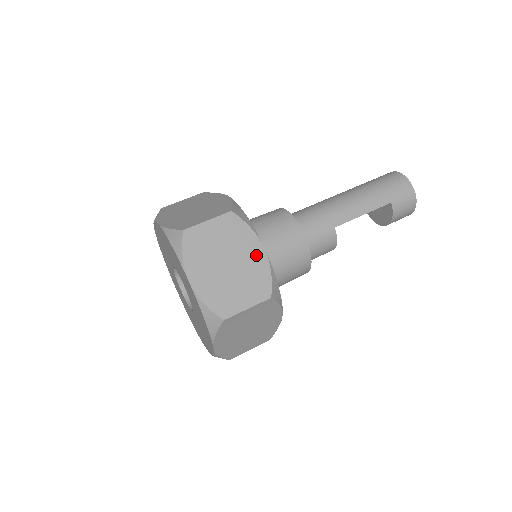
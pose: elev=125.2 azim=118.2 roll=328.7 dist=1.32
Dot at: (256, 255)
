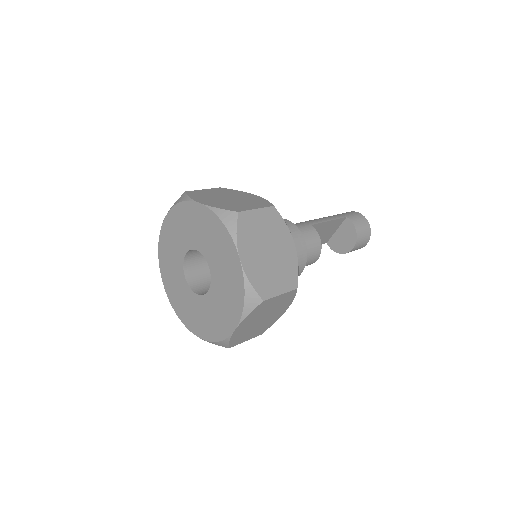
Dot at: (250, 196)
